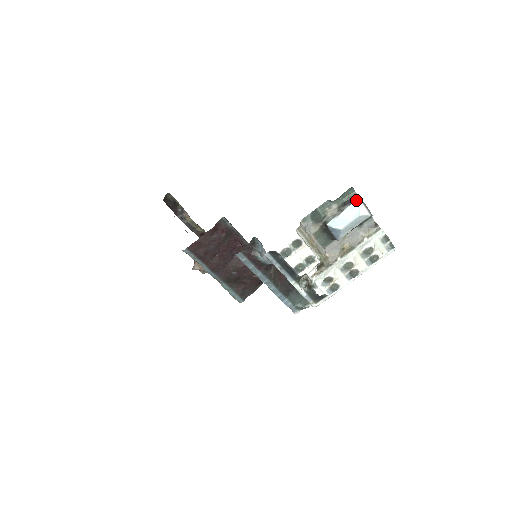
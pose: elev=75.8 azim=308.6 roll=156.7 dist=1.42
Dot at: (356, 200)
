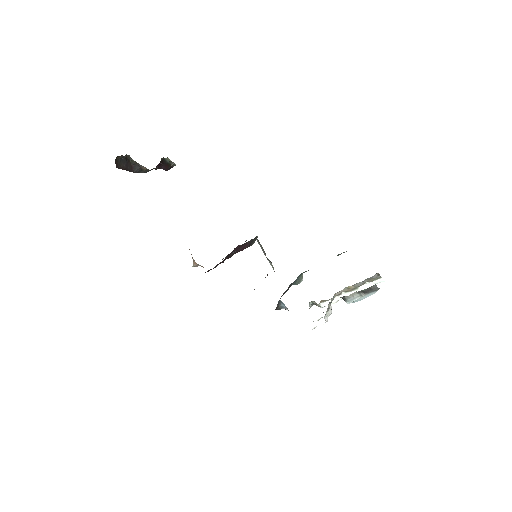
Dot at: (375, 291)
